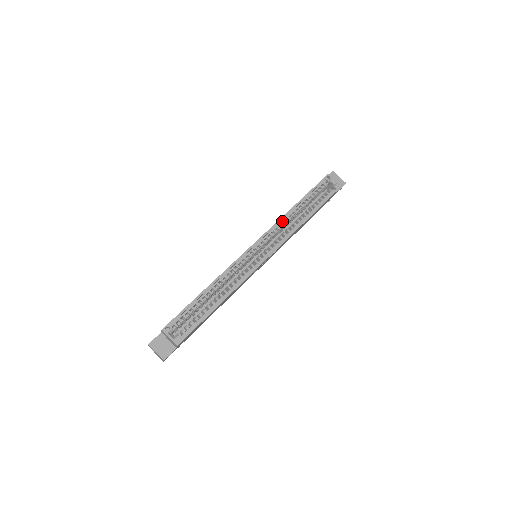
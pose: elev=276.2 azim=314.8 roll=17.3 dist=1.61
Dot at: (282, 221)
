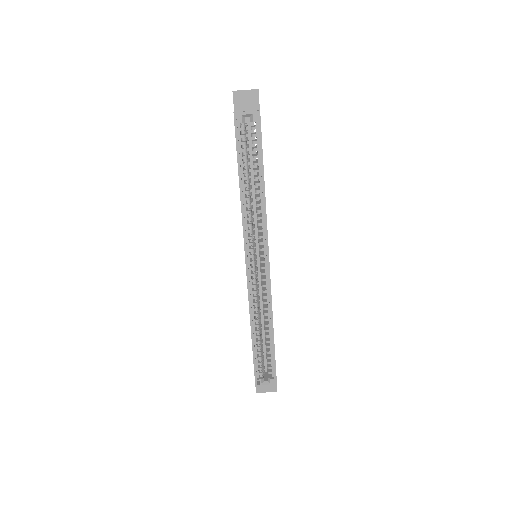
Dot at: (245, 216)
